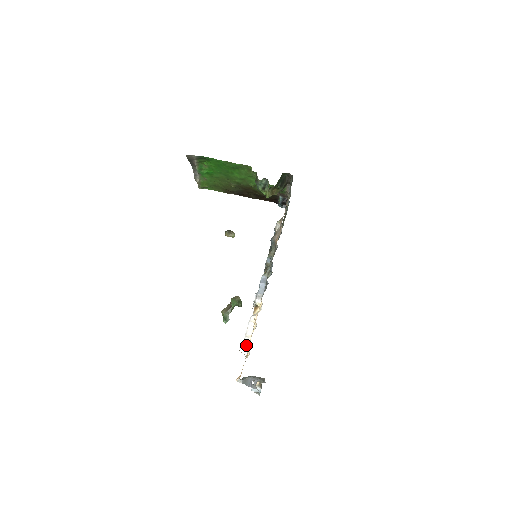
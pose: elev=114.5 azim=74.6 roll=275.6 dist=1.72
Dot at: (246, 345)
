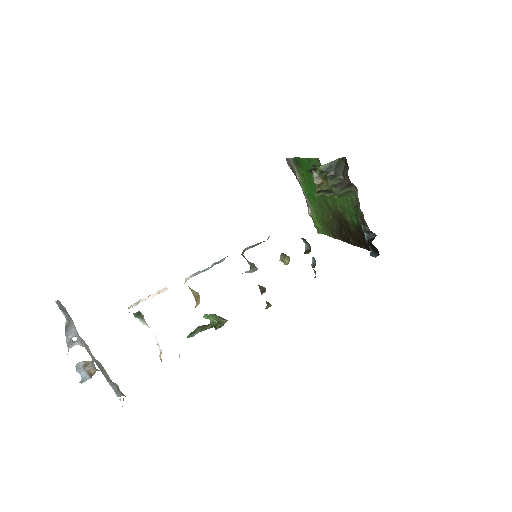
Dot at: (161, 353)
